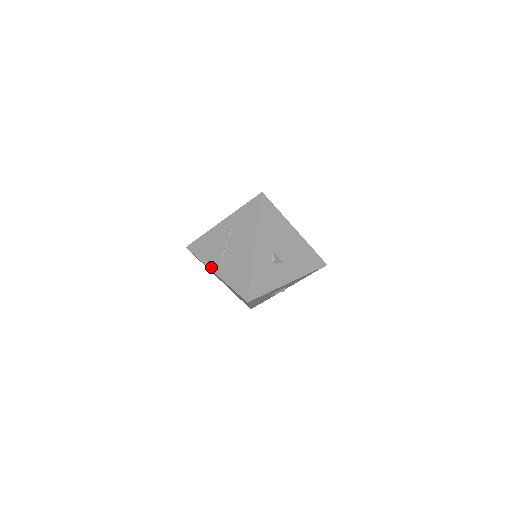
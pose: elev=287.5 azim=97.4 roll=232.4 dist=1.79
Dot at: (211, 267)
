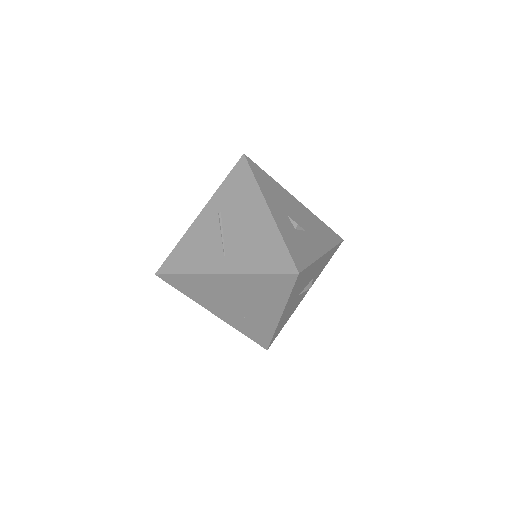
Dot at: (212, 270)
